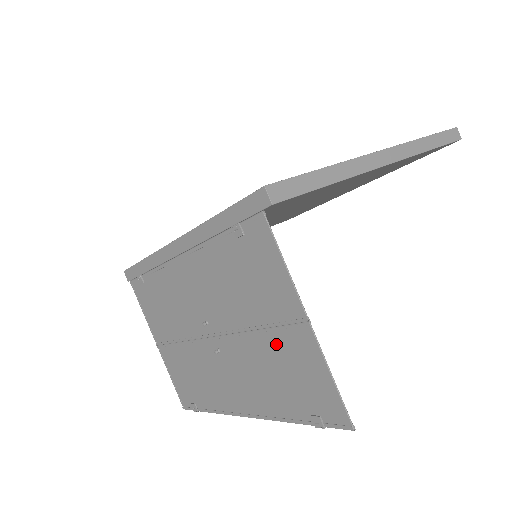
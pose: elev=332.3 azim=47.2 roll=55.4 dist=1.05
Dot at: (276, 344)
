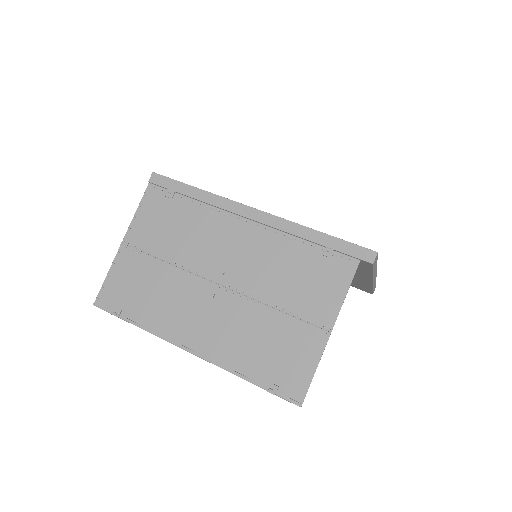
Dot at: (286, 327)
